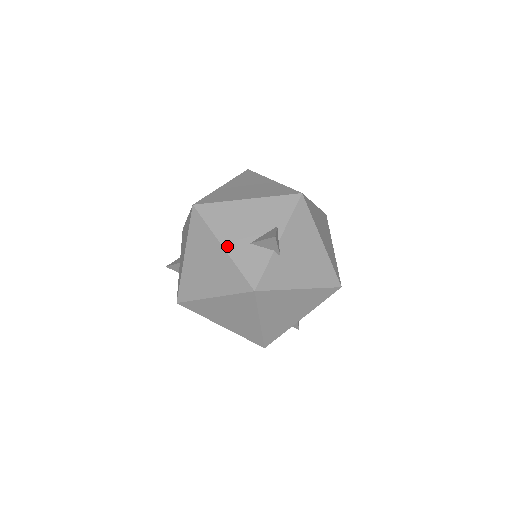
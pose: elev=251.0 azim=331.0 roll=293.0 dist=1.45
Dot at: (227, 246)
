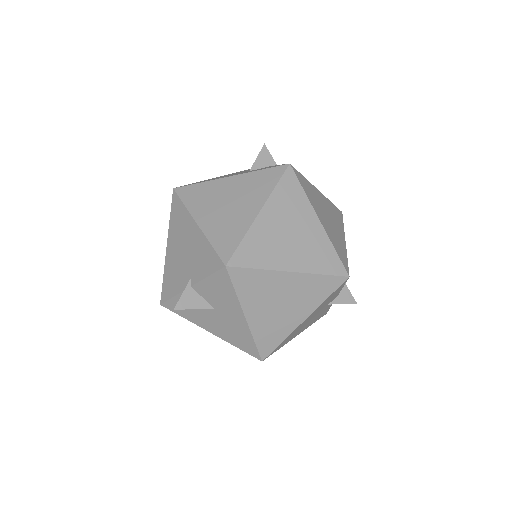
Dot at: (233, 175)
